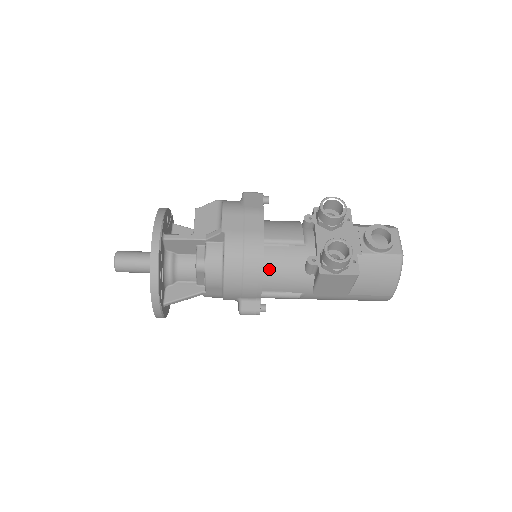
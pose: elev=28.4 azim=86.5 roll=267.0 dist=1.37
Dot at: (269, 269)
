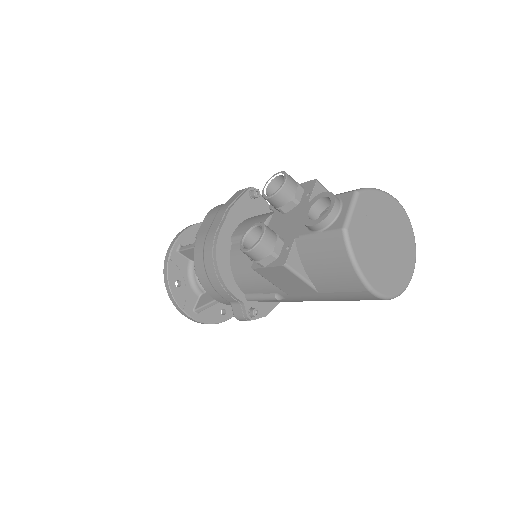
Dot at: (236, 269)
